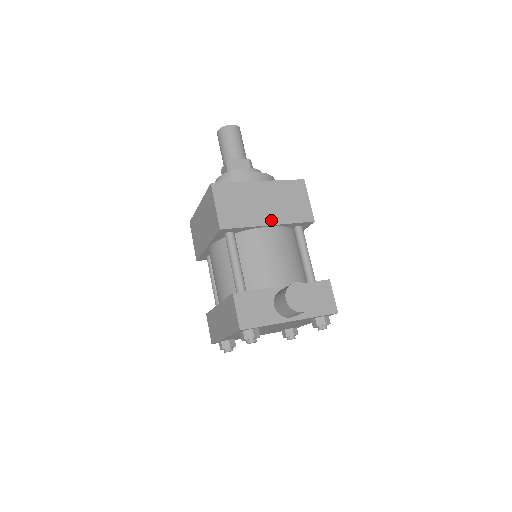
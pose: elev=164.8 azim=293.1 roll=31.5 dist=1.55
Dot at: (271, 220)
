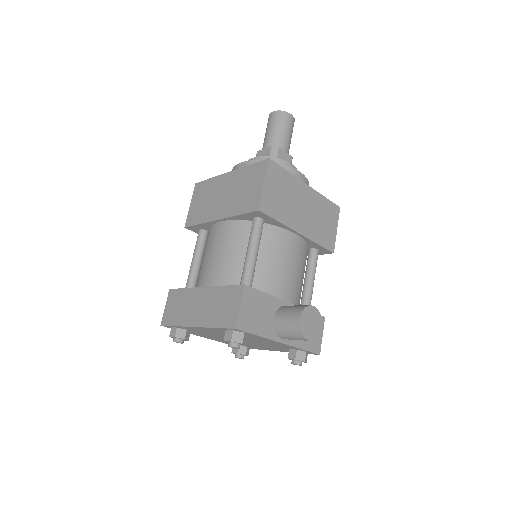
Dot at: (302, 229)
